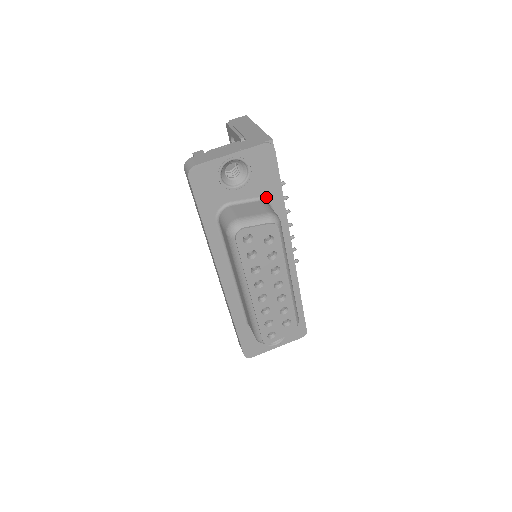
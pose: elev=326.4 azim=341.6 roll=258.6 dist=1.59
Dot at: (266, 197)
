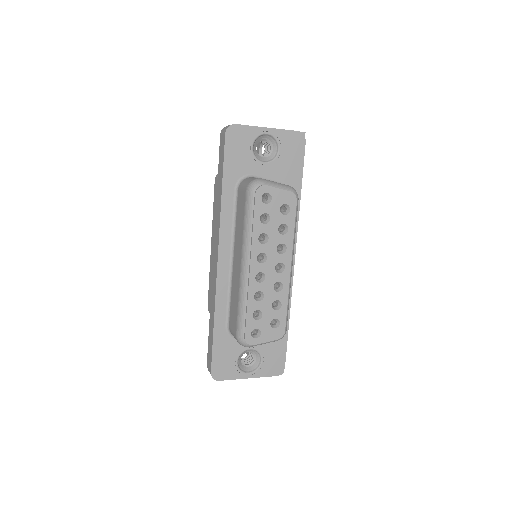
Dot at: occluded
